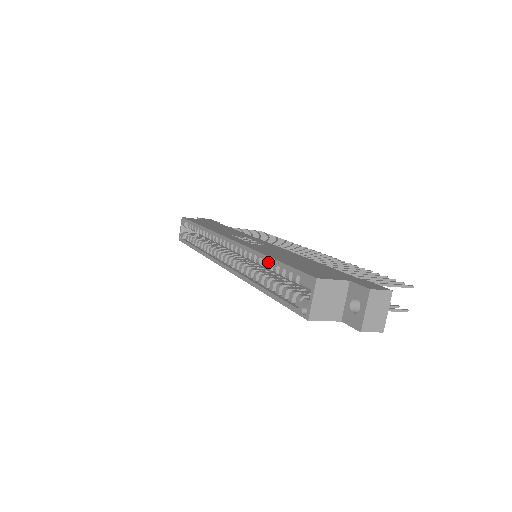
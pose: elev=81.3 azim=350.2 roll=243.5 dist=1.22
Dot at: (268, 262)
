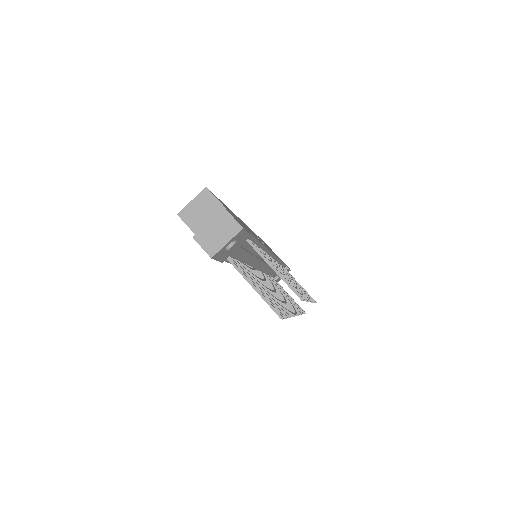
Dot at: occluded
